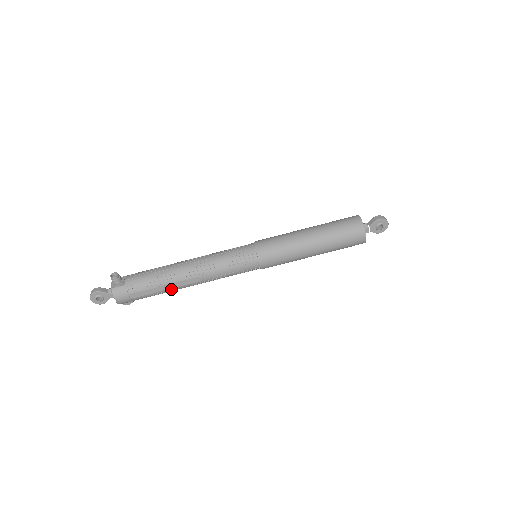
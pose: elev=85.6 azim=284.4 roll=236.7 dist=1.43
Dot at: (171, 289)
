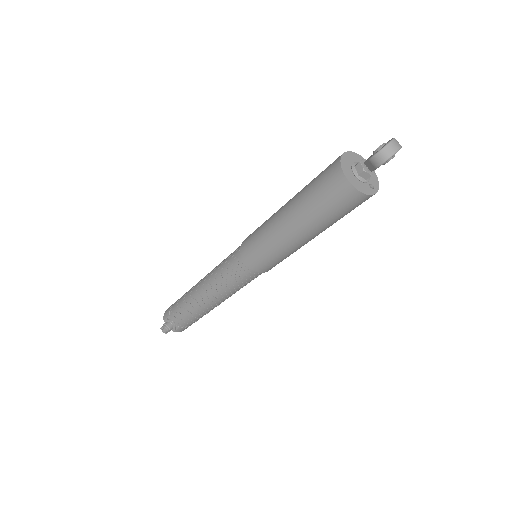
Dot at: occluded
